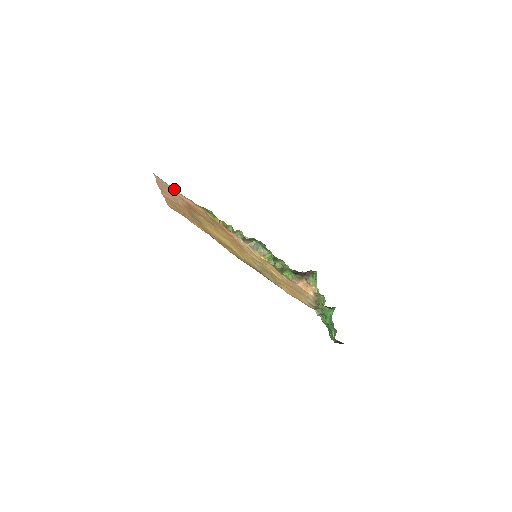
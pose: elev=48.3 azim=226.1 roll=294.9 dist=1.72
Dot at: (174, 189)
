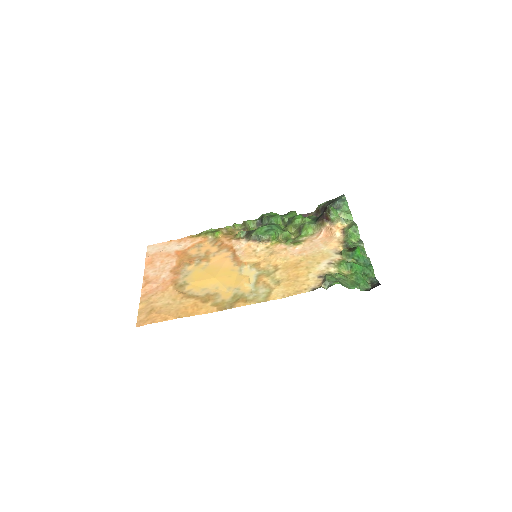
Dot at: (169, 242)
